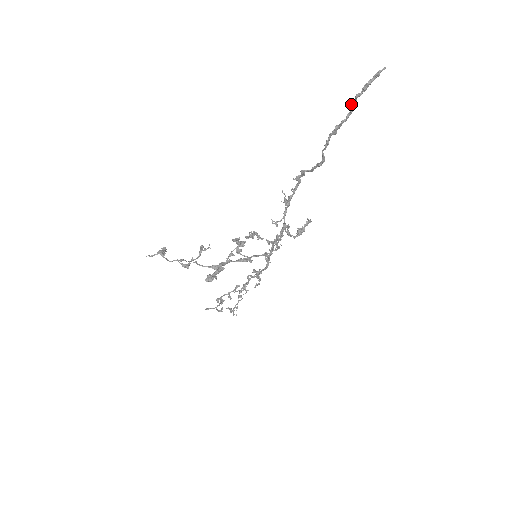
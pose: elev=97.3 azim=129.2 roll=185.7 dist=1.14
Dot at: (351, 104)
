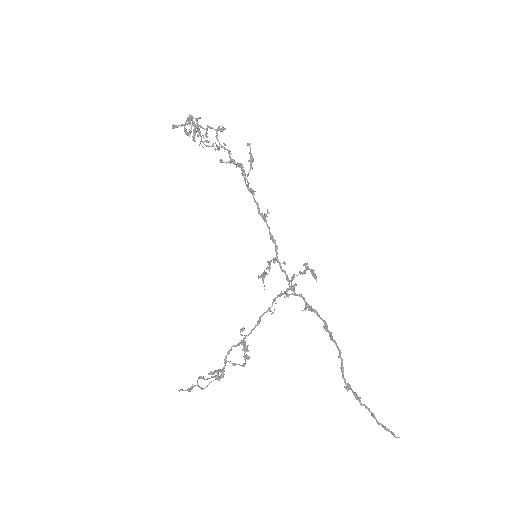
Dot at: (373, 417)
